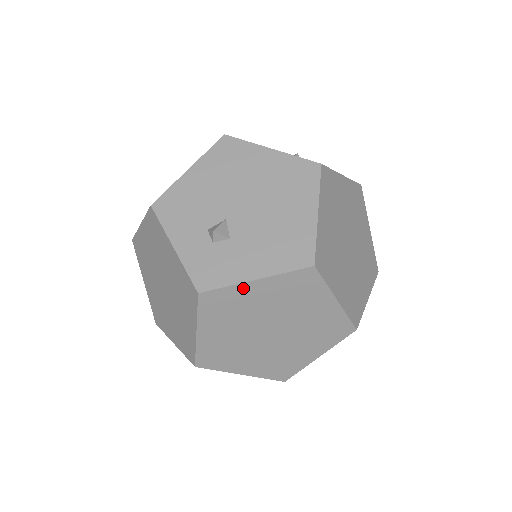
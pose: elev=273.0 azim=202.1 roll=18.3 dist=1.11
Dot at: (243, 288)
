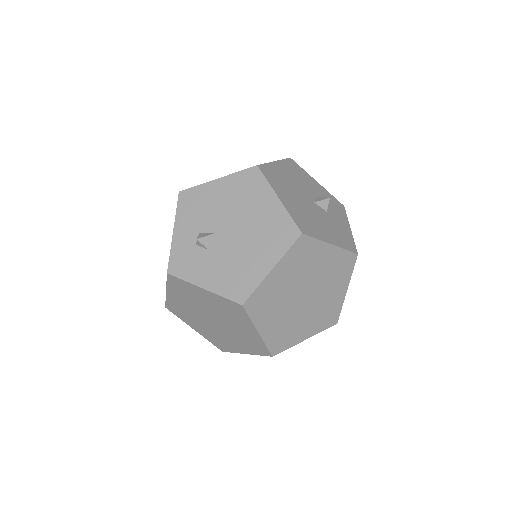
Dot at: (195, 288)
